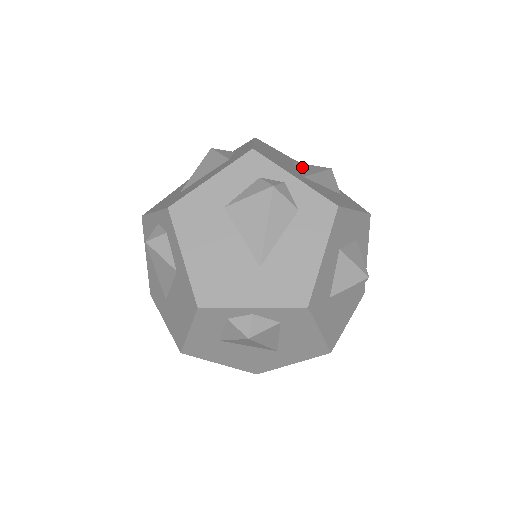
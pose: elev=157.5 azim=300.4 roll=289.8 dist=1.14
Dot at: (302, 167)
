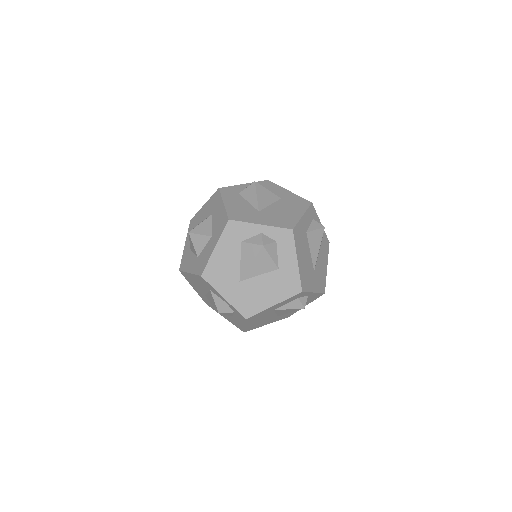
Dot at: (312, 244)
